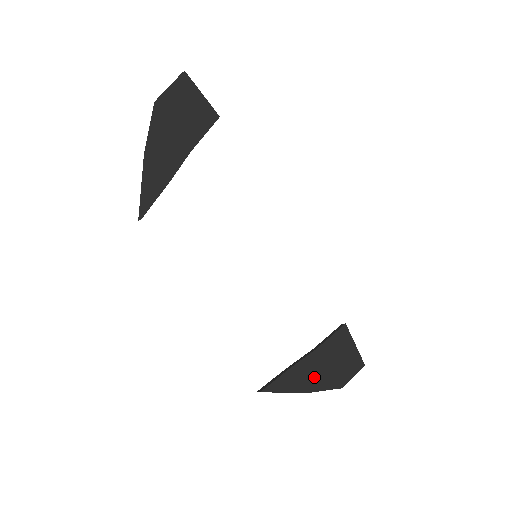
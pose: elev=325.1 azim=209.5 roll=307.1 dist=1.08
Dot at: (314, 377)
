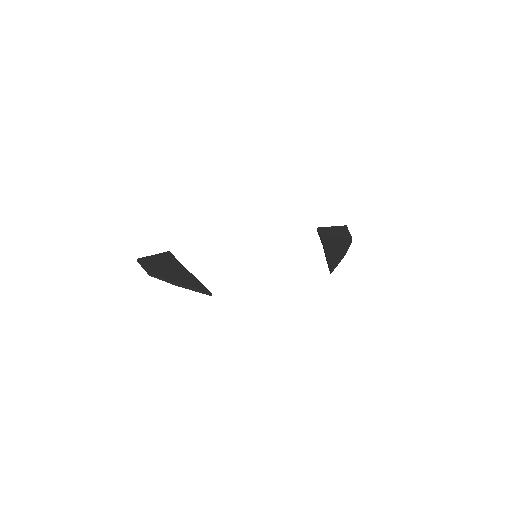
Dot at: (338, 249)
